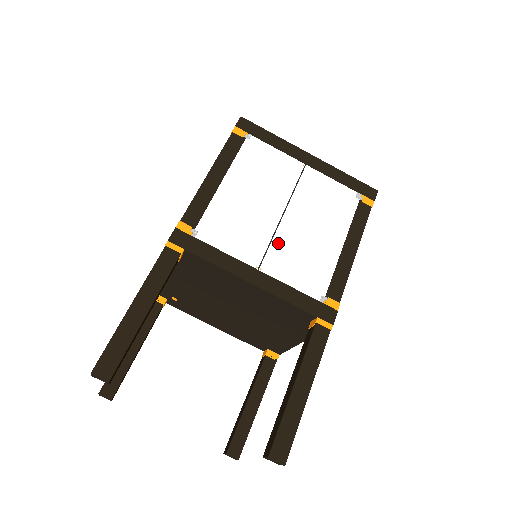
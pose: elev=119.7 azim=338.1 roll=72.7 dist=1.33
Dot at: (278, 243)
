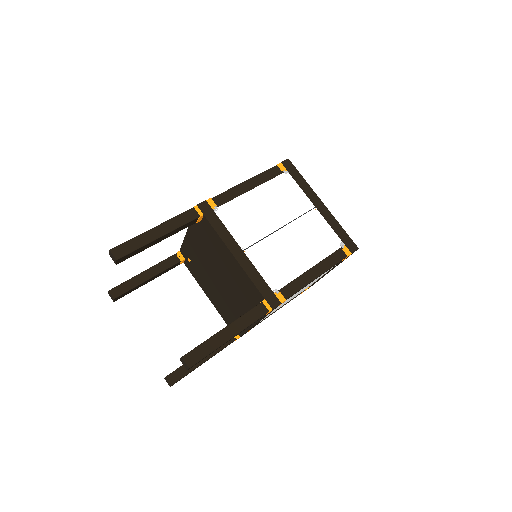
Dot at: (266, 243)
